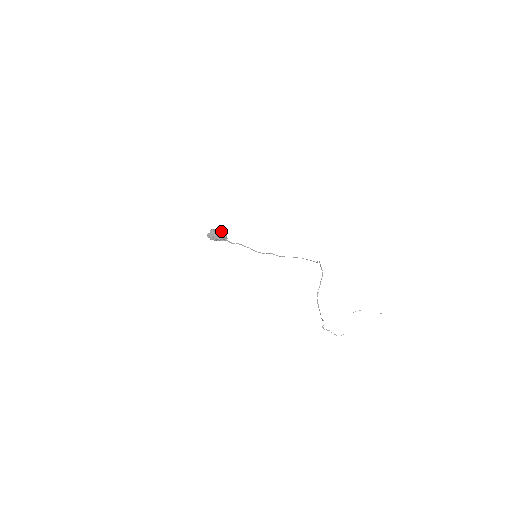
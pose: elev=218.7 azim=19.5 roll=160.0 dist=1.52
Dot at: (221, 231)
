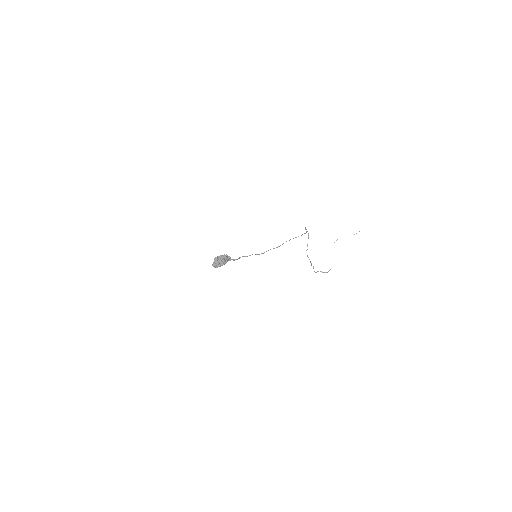
Dot at: (223, 255)
